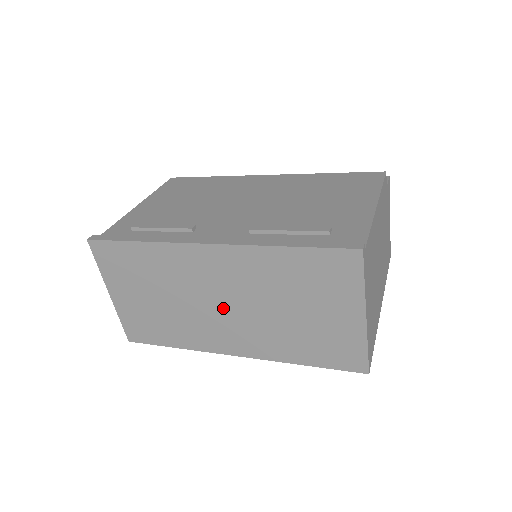
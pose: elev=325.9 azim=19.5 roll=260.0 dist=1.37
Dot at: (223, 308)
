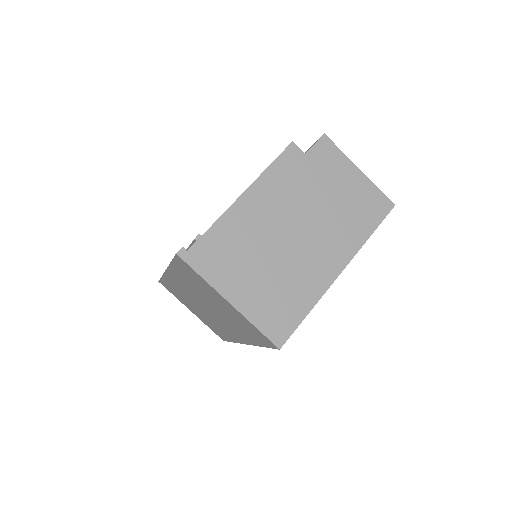
Dot at: (208, 310)
